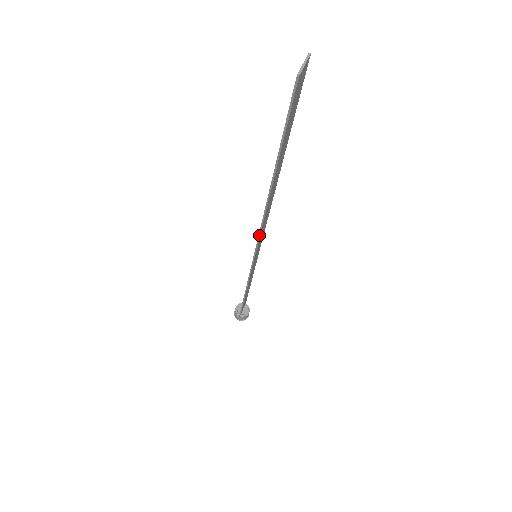
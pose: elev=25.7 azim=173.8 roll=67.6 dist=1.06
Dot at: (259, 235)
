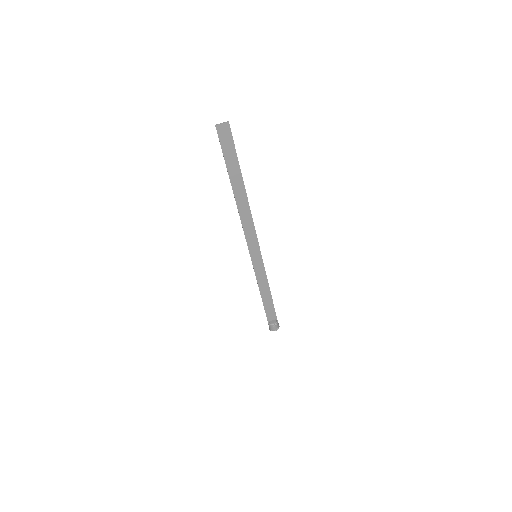
Dot at: (243, 229)
